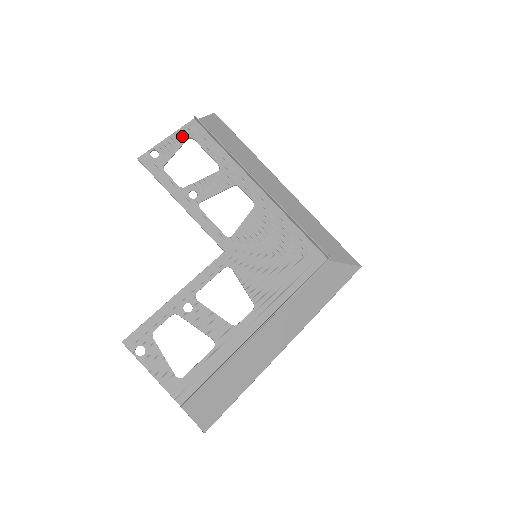
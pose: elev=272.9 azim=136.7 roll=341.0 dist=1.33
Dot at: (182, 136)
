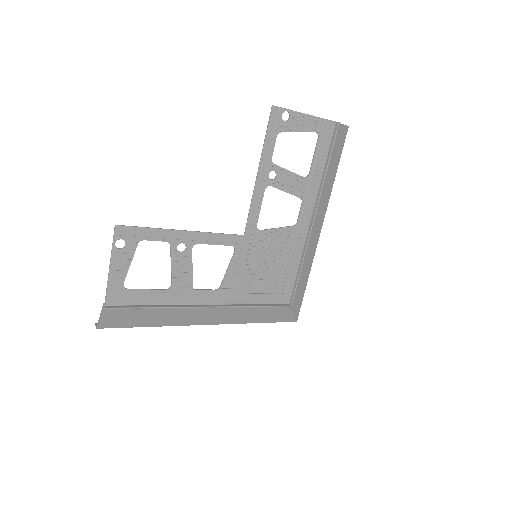
Dot at: (315, 125)
